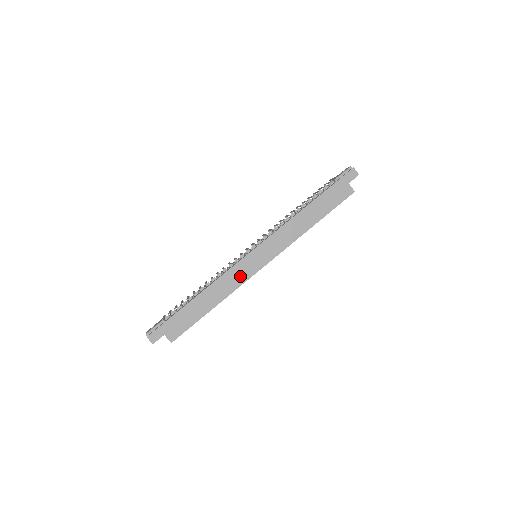
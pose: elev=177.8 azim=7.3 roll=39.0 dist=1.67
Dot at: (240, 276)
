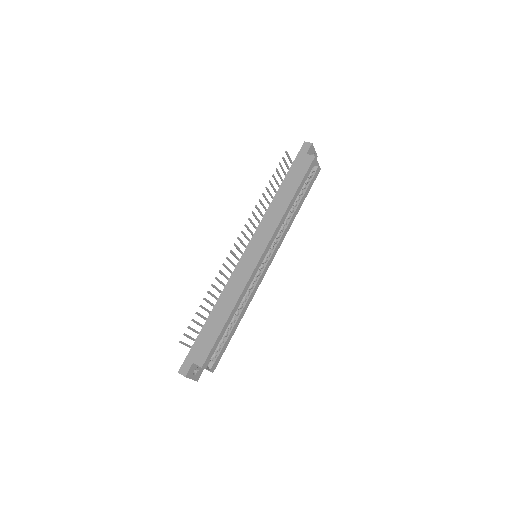
Dot at: (243, 275)
